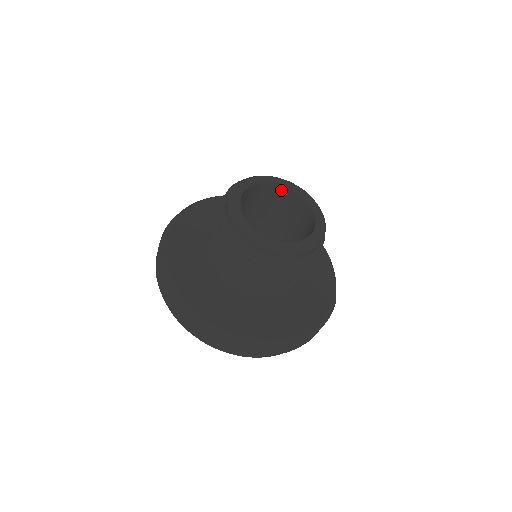
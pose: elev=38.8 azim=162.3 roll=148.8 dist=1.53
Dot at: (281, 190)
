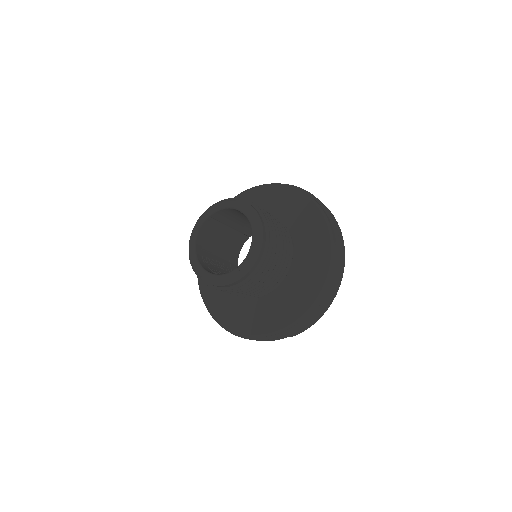
Dot at: occluded
